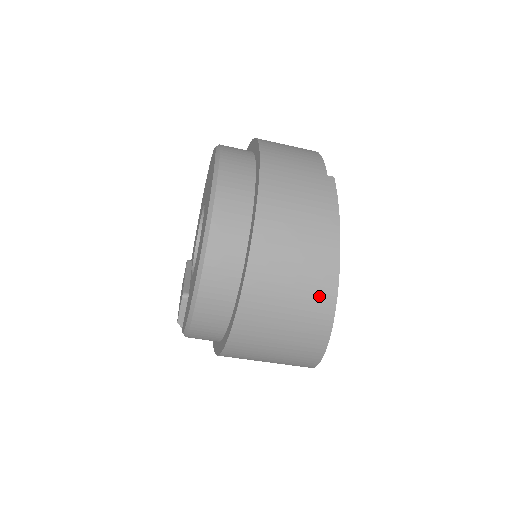
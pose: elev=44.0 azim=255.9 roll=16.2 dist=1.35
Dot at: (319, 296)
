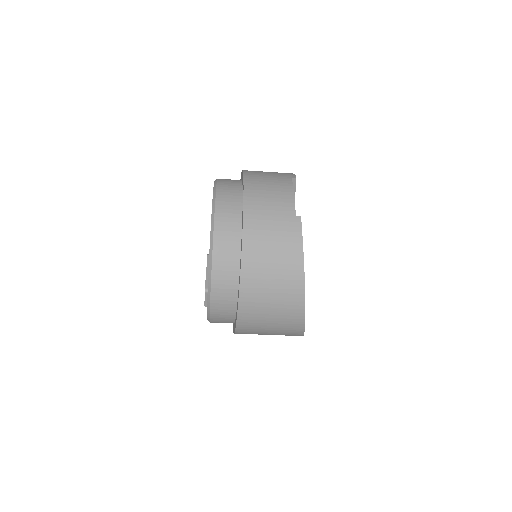
Dot at: (292, 307)
